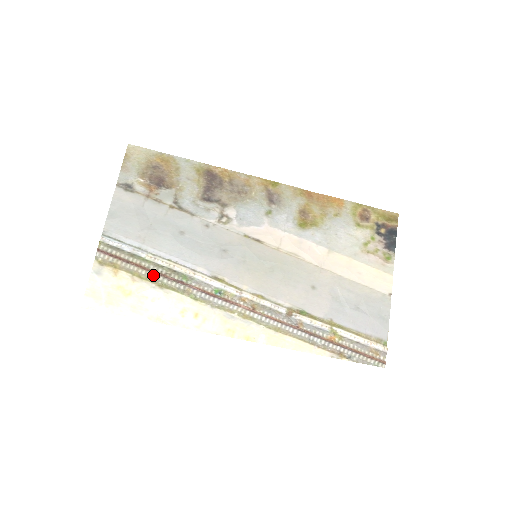
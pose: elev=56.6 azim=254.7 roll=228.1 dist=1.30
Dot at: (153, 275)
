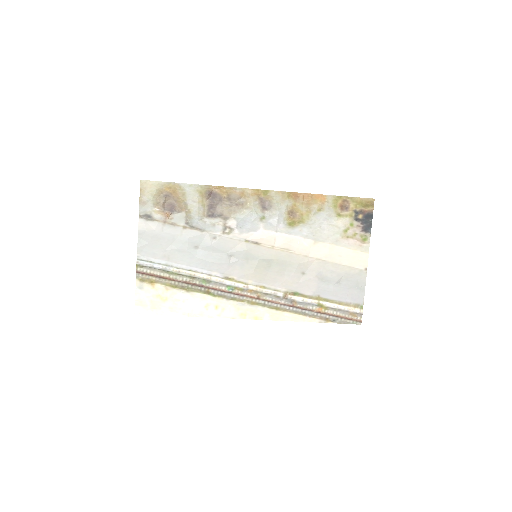
Dot at: (180, 283)
